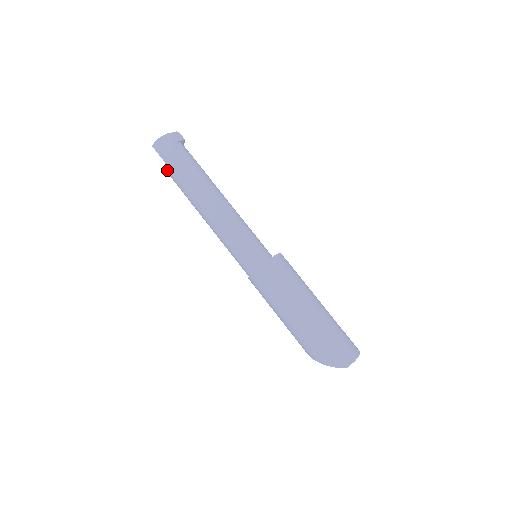
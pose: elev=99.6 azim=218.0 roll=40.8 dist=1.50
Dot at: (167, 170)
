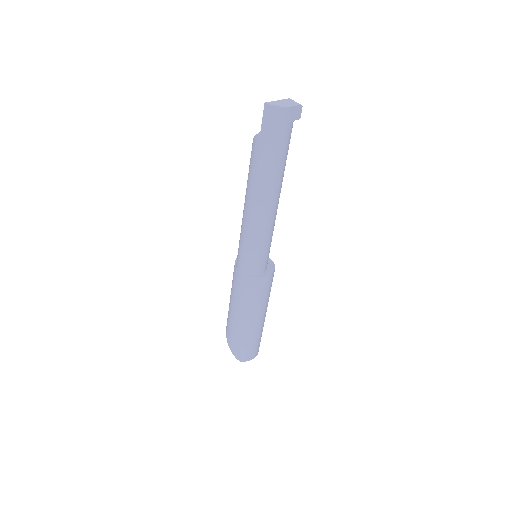
Dot at: (256, 136)
